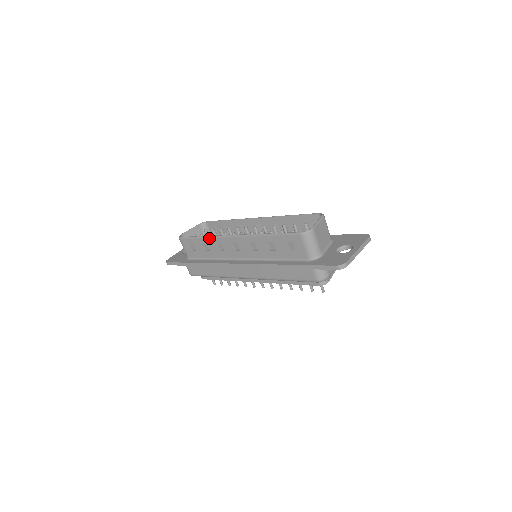
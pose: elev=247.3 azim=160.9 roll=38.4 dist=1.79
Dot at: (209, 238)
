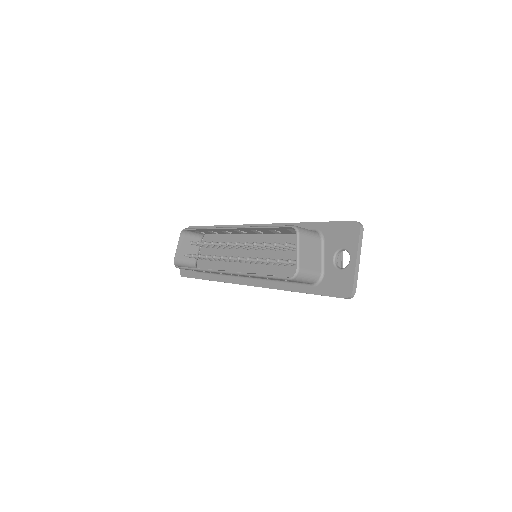
Dot at: occluded
